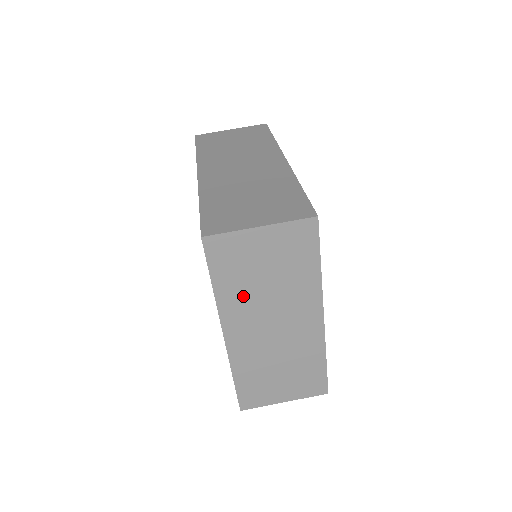
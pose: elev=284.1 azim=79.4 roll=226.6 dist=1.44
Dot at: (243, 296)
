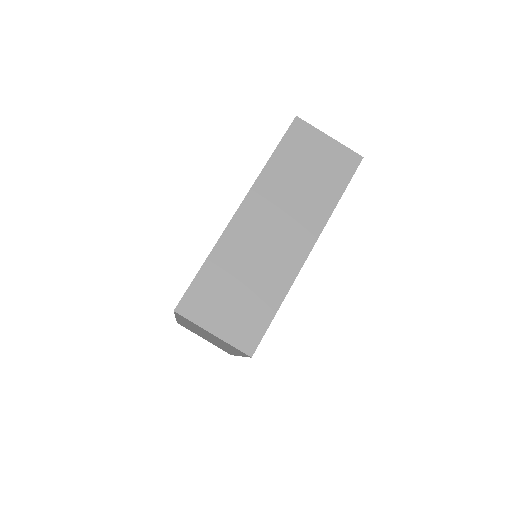
Dot at: (193, 326)
